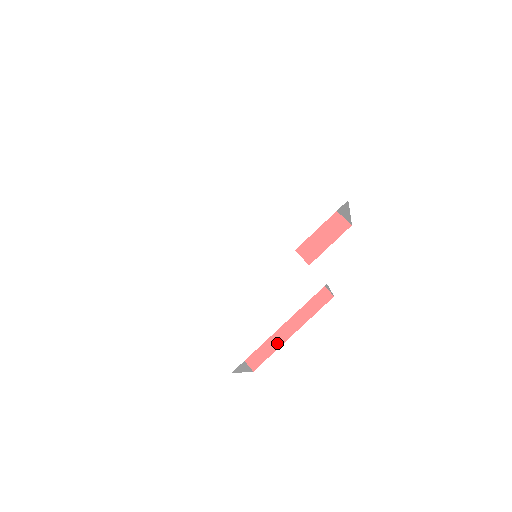
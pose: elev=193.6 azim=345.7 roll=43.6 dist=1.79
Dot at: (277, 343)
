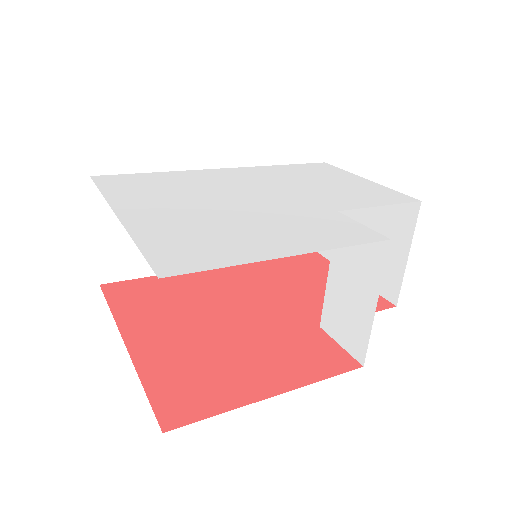
Dot at: (236, 400)
